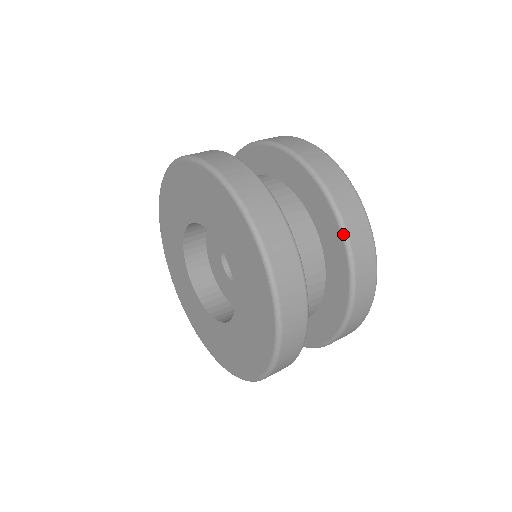
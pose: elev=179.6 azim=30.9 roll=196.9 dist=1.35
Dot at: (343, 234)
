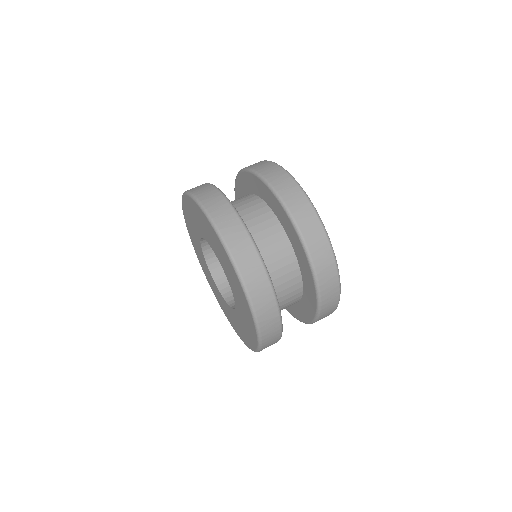
Dot at: (318, 304)
